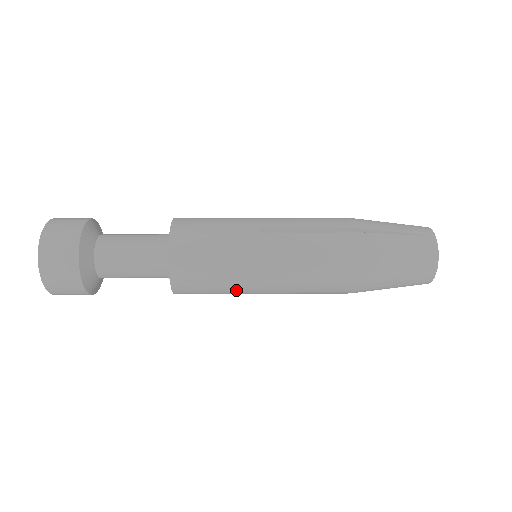
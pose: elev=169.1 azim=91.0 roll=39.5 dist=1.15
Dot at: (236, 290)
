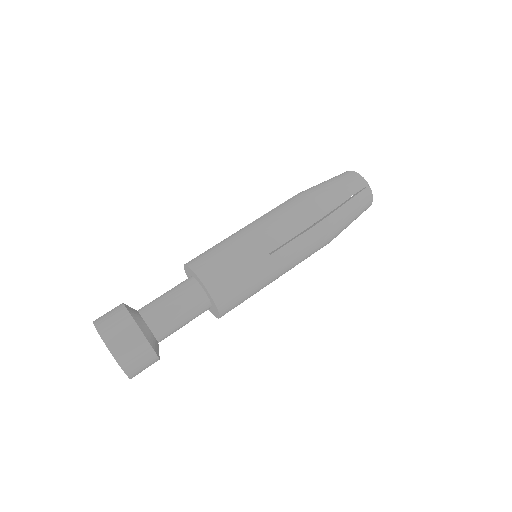
Dot at: occluded
